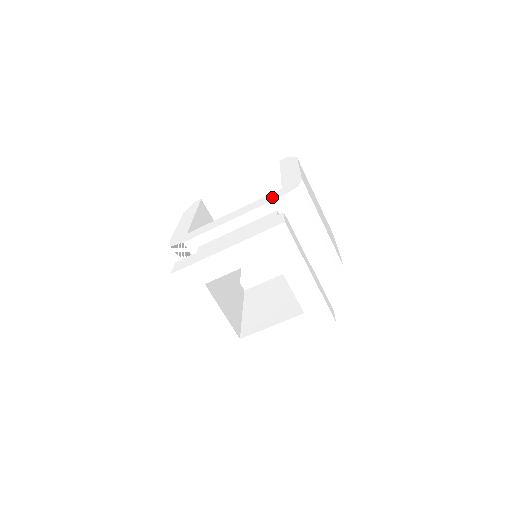
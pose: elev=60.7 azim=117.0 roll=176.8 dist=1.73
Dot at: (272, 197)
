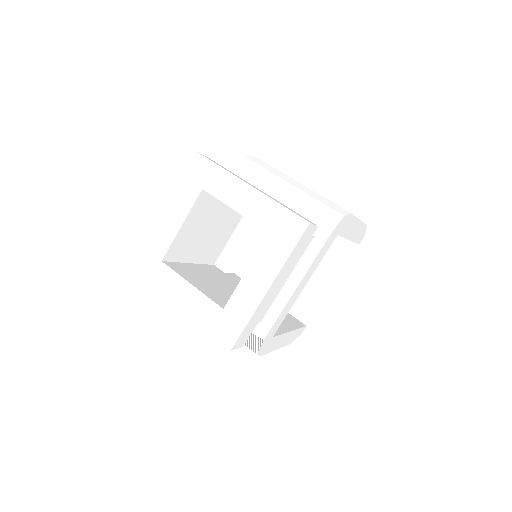
Dot at: occluded
